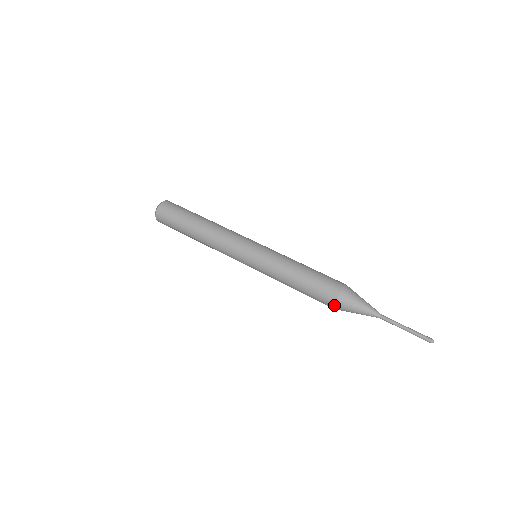
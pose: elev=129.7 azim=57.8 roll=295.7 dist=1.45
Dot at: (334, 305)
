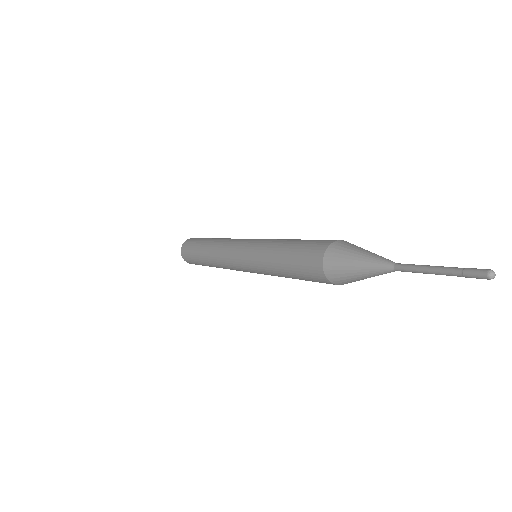
Dot at: (327, 248)
